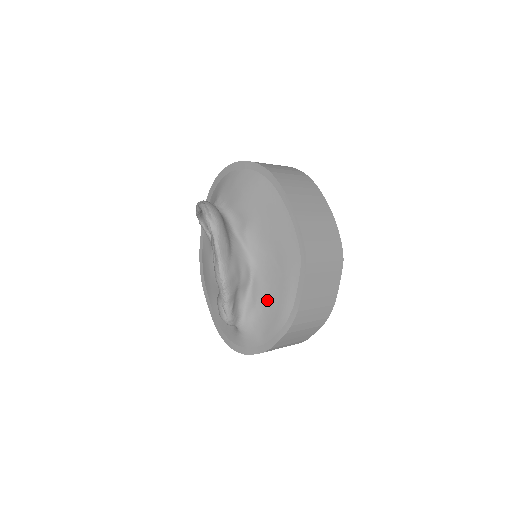
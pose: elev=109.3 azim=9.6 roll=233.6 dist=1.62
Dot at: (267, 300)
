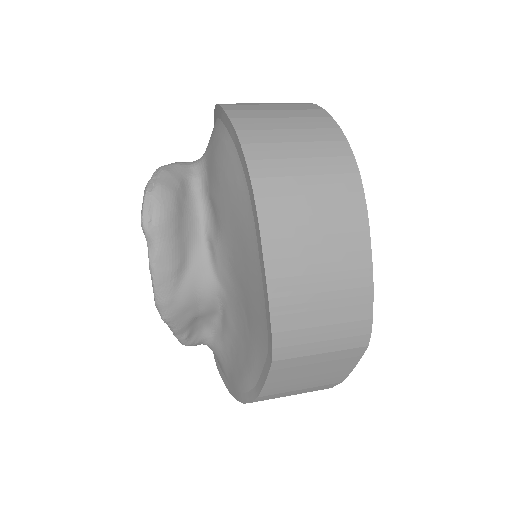
Dot at: (234, 347)
